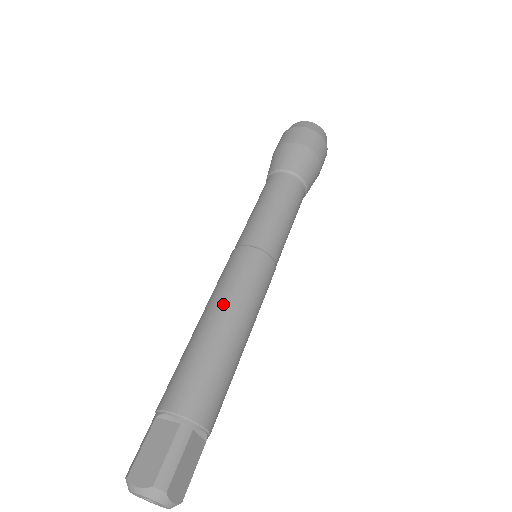
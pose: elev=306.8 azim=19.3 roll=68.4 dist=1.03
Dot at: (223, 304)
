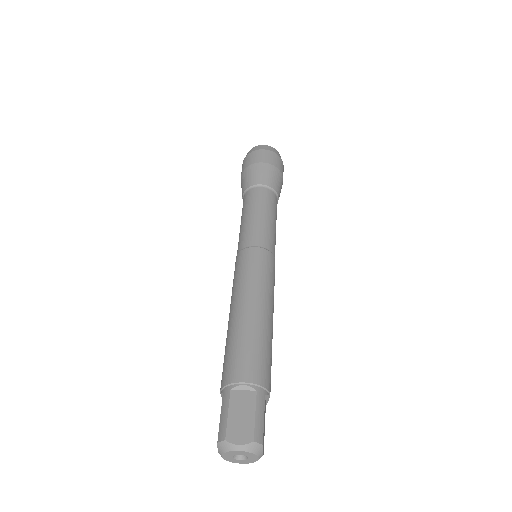
Dot at: (256, 294)
